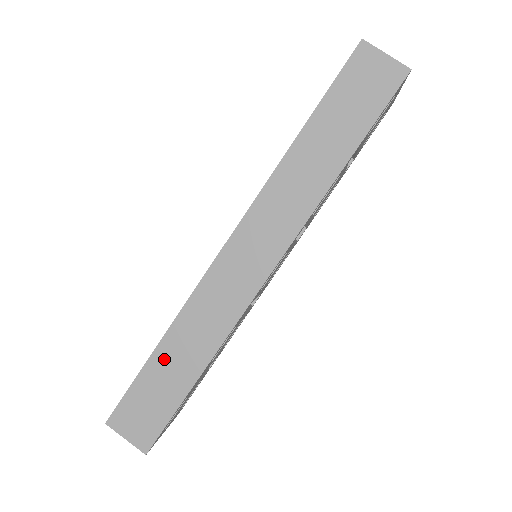
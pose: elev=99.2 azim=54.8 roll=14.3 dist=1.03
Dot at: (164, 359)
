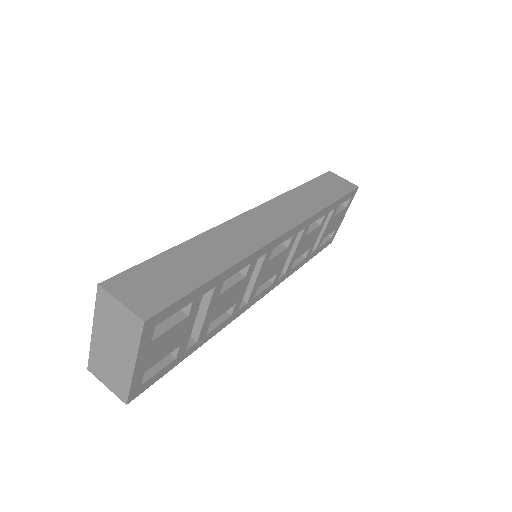
Dot at: (187, 253)
